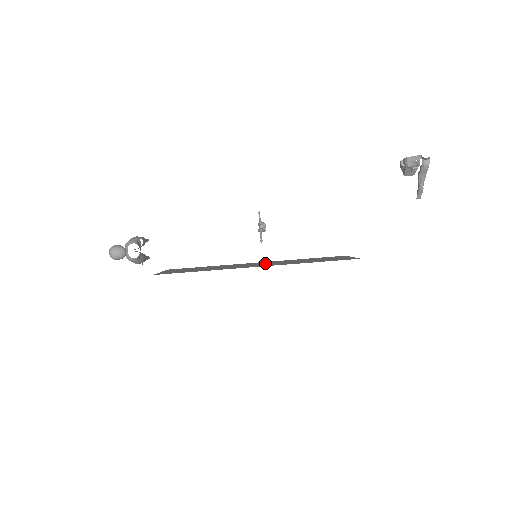
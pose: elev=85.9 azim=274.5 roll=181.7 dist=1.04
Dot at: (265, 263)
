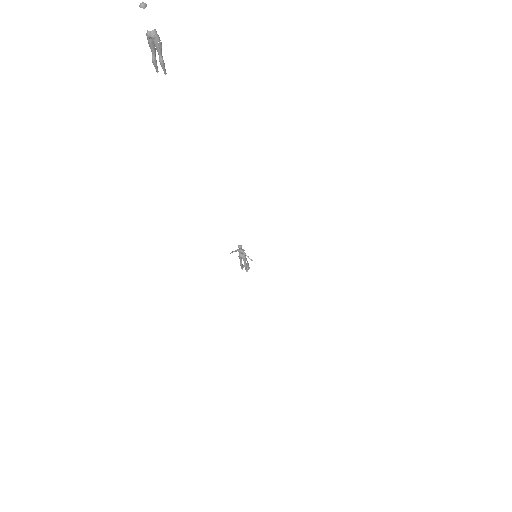
Dot at: occluded
